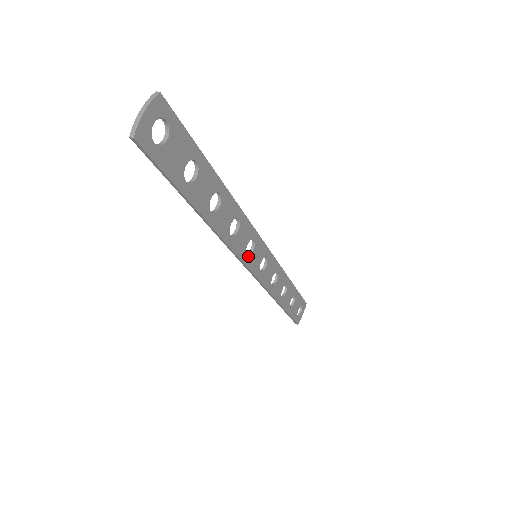
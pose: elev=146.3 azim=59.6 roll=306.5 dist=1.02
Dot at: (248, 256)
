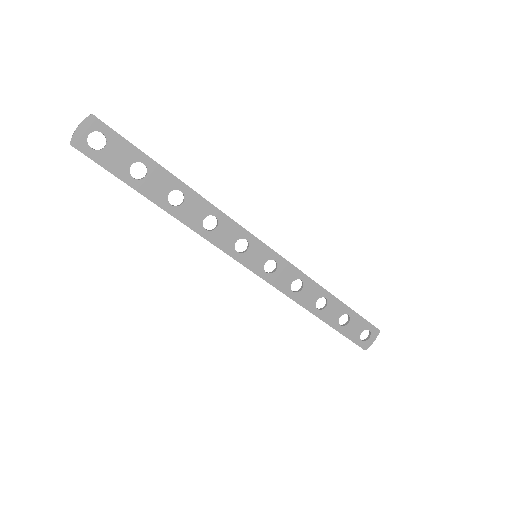
Dot at: (240, 253)
